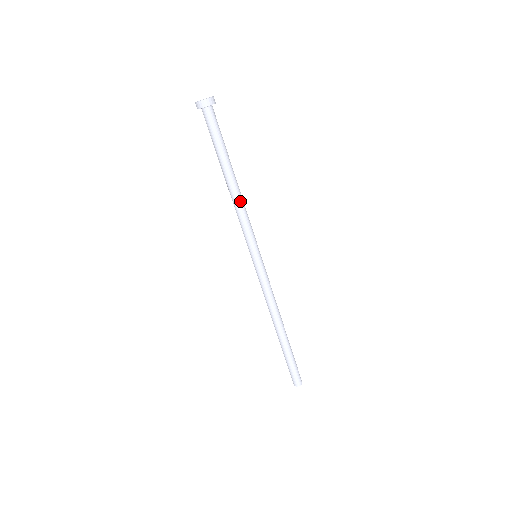
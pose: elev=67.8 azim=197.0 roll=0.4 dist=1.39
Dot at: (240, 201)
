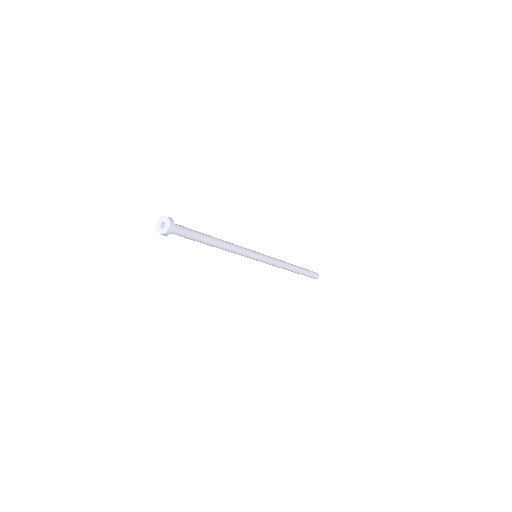
Dot at: (226, 250)
